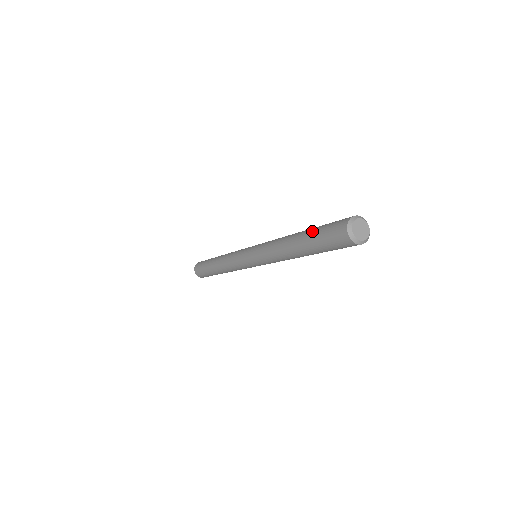
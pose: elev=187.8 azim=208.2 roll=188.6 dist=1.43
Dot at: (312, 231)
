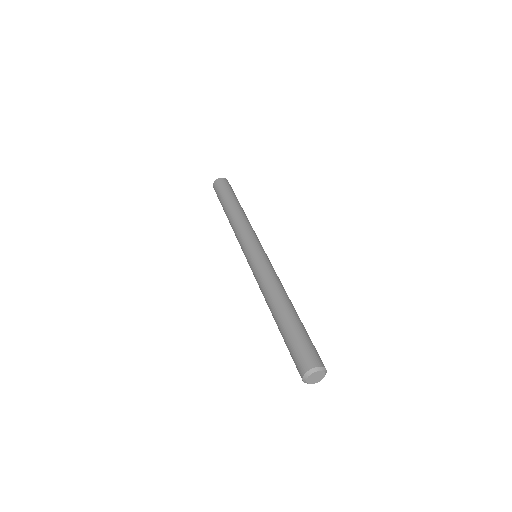
Dot at: (284, 335)
